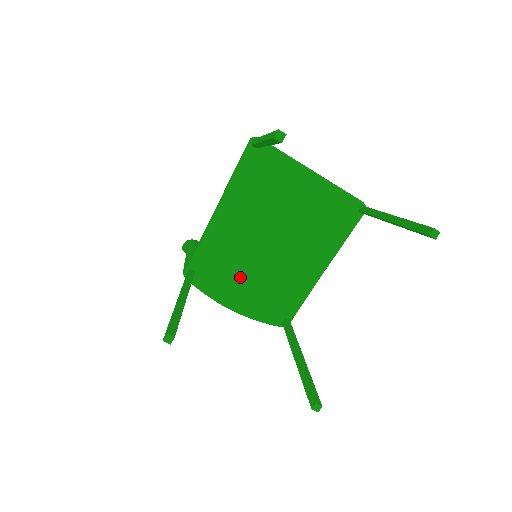
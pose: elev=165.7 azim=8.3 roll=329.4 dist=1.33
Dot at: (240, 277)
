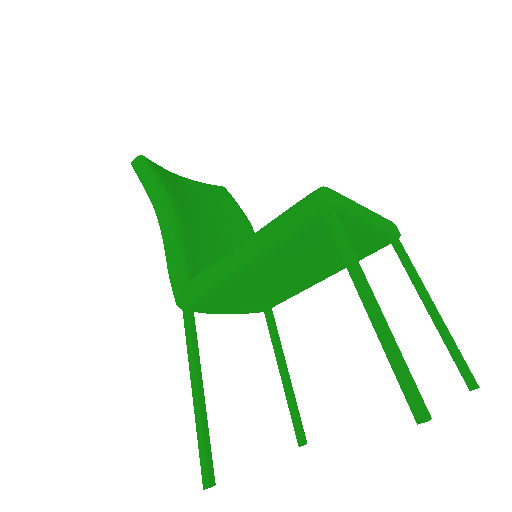
Dot at: (241, 299)
